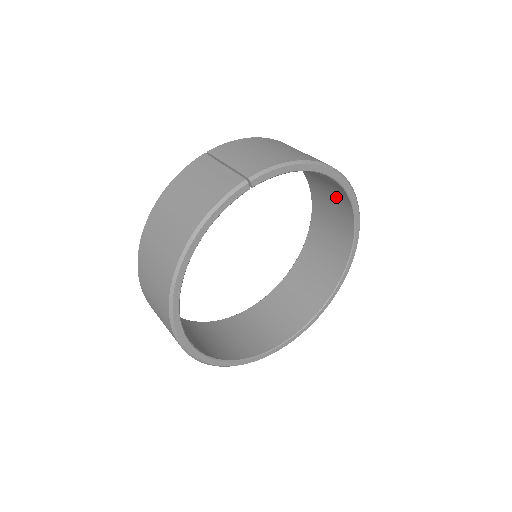
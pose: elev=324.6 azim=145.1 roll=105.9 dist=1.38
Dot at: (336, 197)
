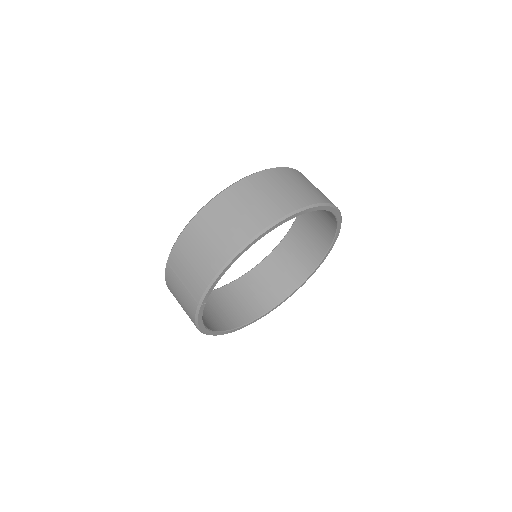
Dot at: occluded
